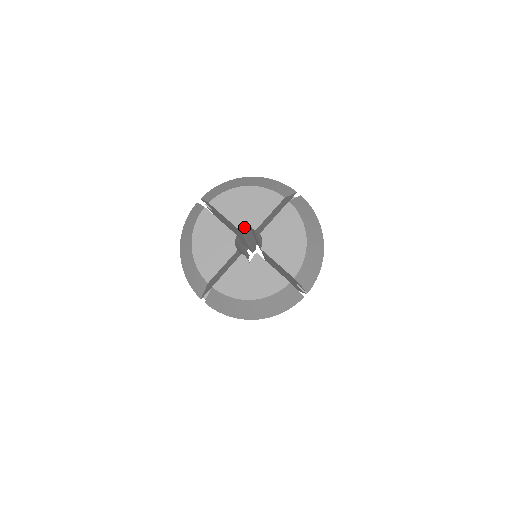
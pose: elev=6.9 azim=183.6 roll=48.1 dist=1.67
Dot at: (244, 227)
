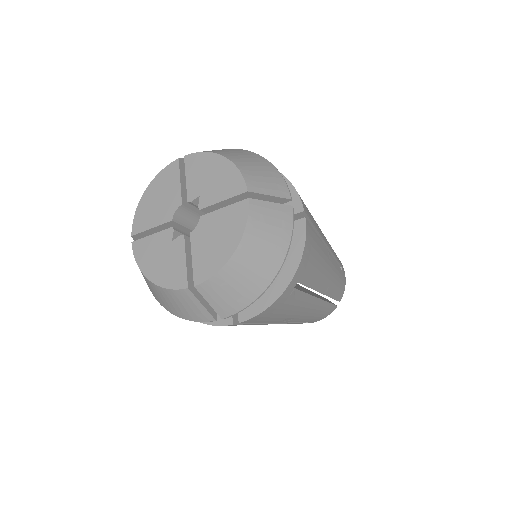
Dot at: (193, 200)
